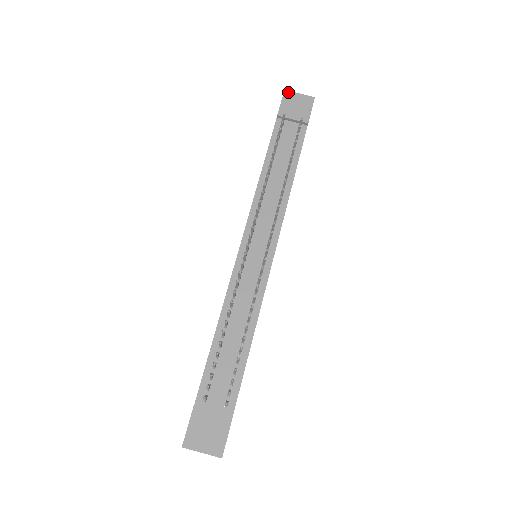
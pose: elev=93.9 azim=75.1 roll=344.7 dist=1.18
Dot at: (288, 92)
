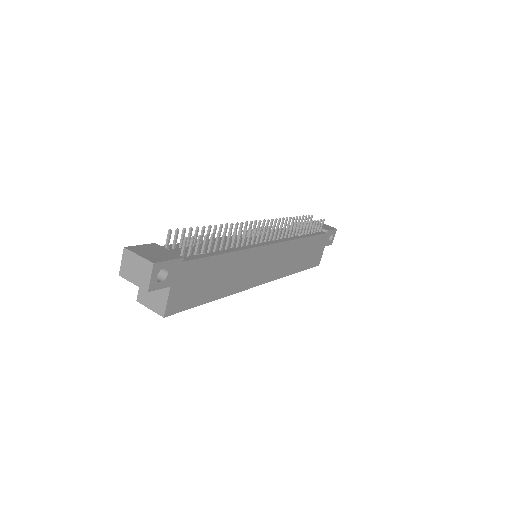
Dot at: occluded
